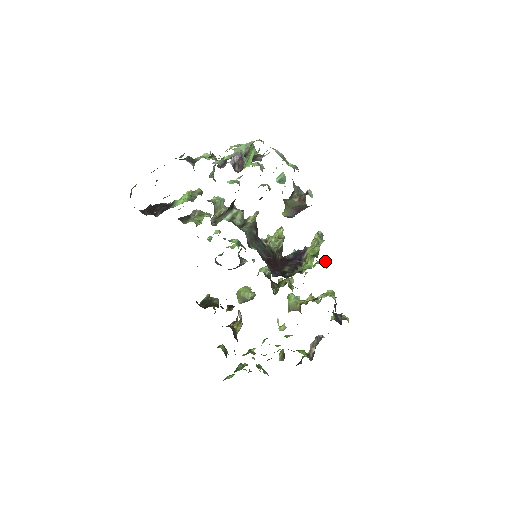
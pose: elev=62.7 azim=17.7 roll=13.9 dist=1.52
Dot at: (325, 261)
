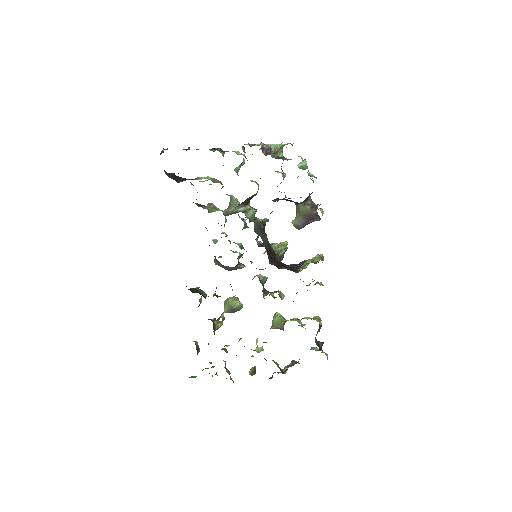
Dot at: occluded
